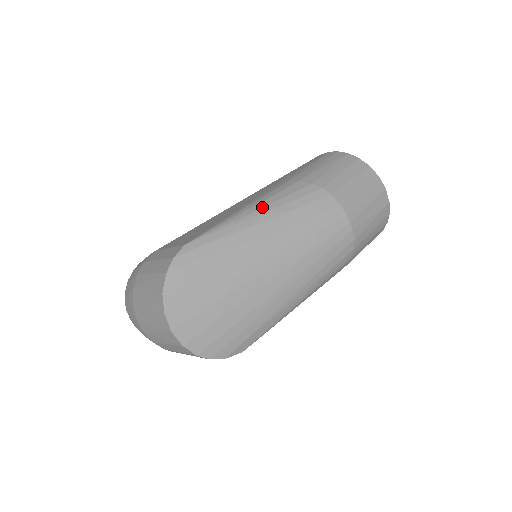
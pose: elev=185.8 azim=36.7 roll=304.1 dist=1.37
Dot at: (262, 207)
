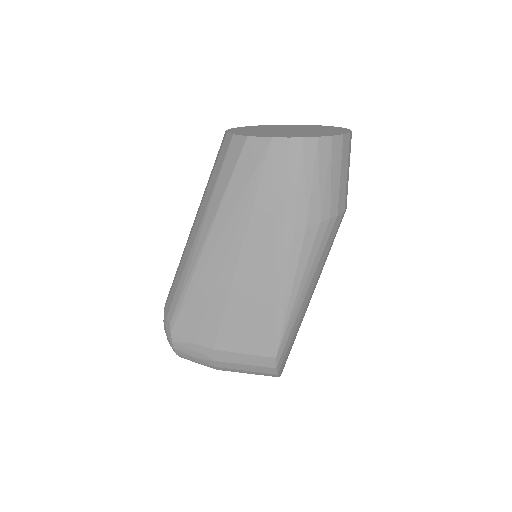
Dot at: (300, 283)
